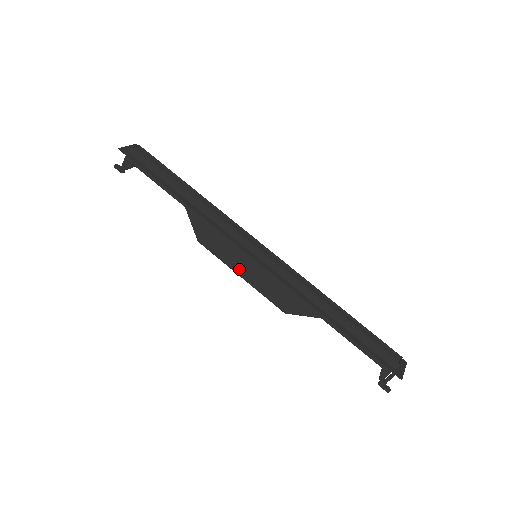
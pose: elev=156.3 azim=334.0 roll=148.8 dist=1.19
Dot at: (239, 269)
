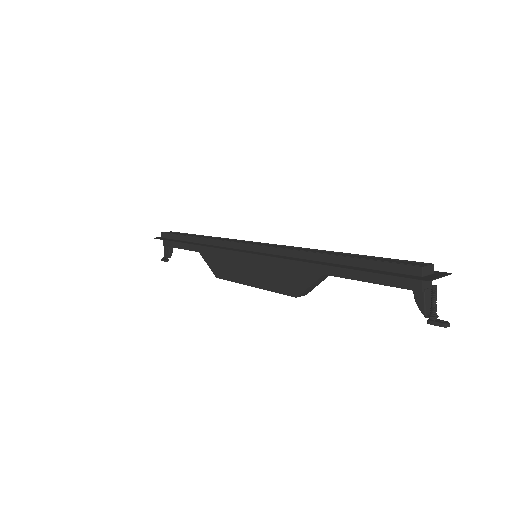
Dot at: (247, 279)
